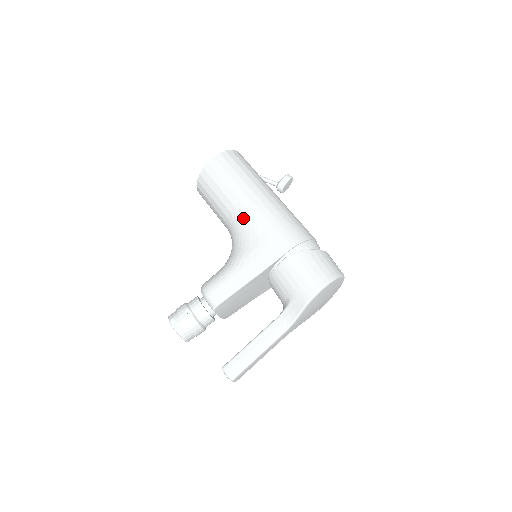
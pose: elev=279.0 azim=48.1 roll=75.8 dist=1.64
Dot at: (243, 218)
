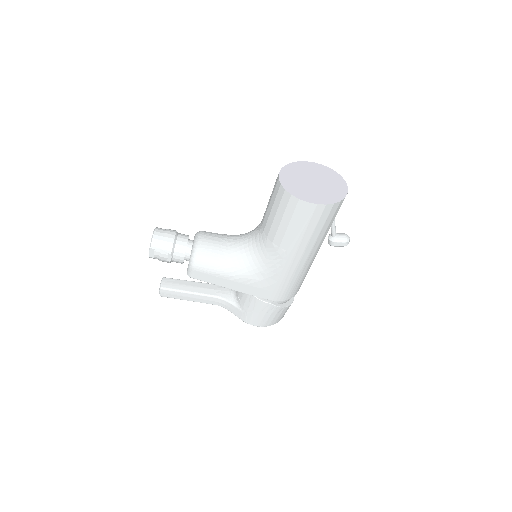
Dot at: (273, 259)
